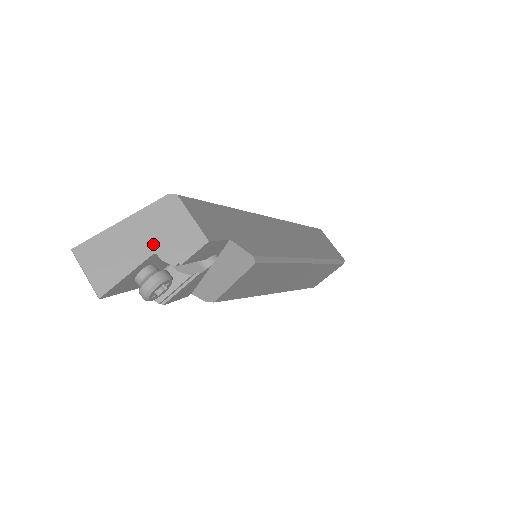
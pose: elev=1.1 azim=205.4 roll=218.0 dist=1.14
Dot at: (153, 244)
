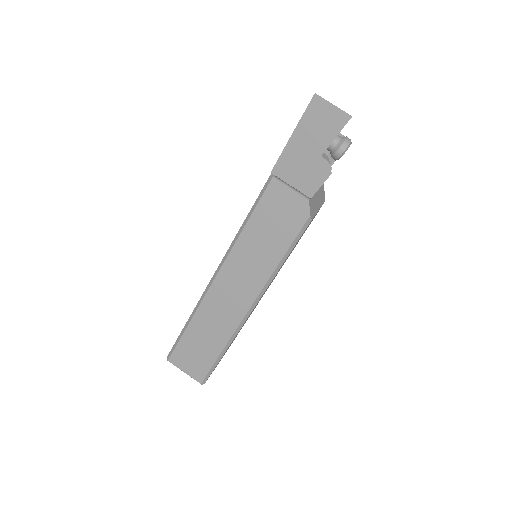
Dot at: occluded
